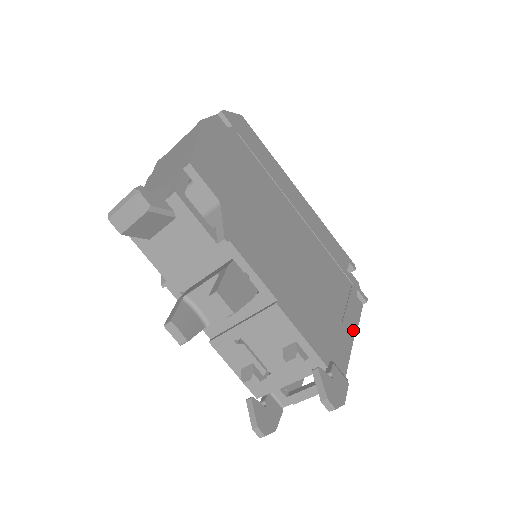
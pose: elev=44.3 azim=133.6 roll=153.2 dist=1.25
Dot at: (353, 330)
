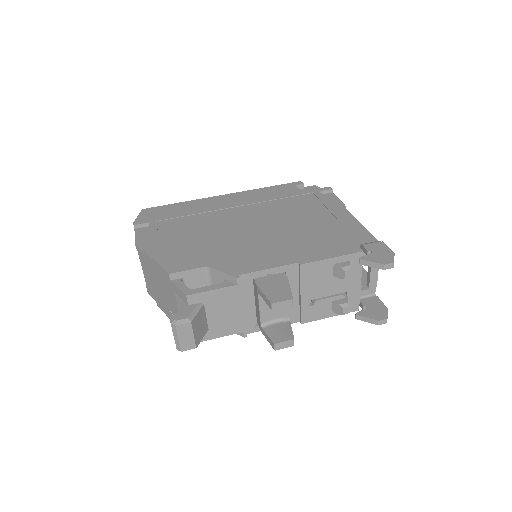
Dot at: (347, 214)
